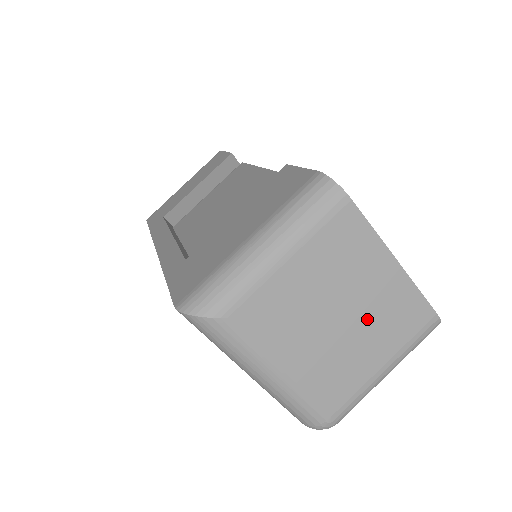
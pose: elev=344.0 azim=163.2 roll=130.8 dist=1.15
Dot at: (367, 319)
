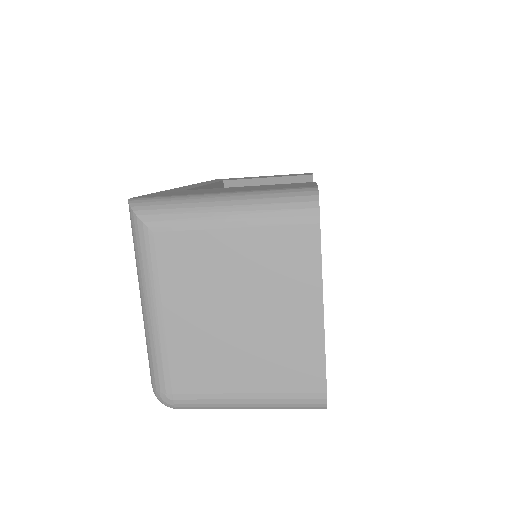
Dot at: (262, 338)
